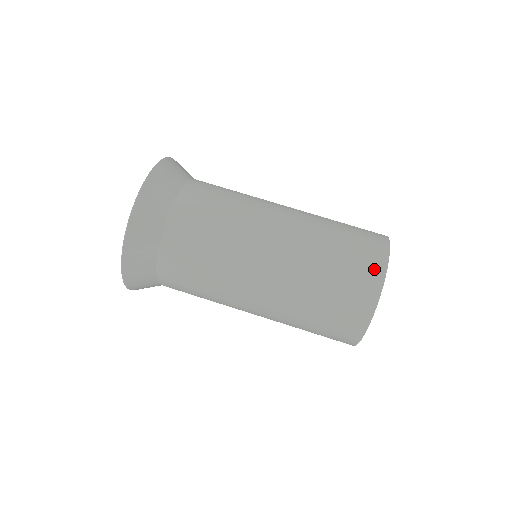
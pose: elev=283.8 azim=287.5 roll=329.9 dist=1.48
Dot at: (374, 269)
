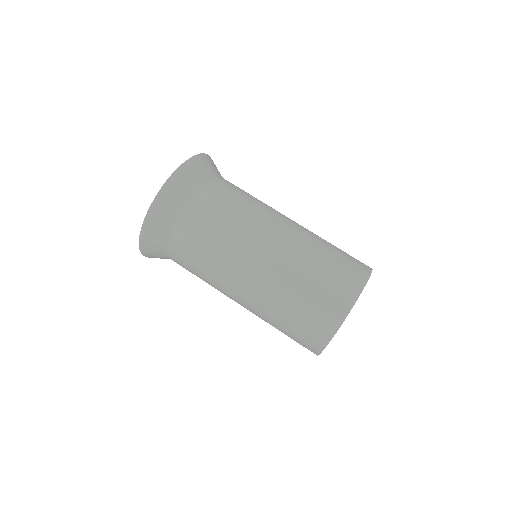
Dot at: (363, 265)
